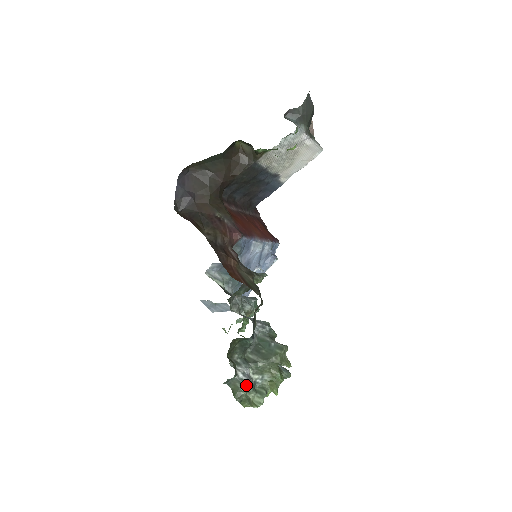
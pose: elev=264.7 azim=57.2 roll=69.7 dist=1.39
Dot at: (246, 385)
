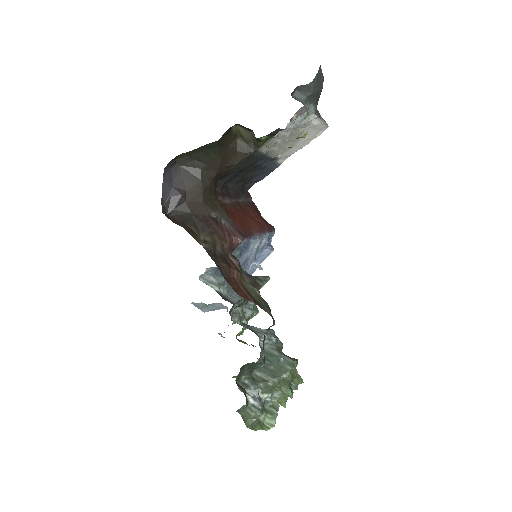
Dot at: (258, 412)
